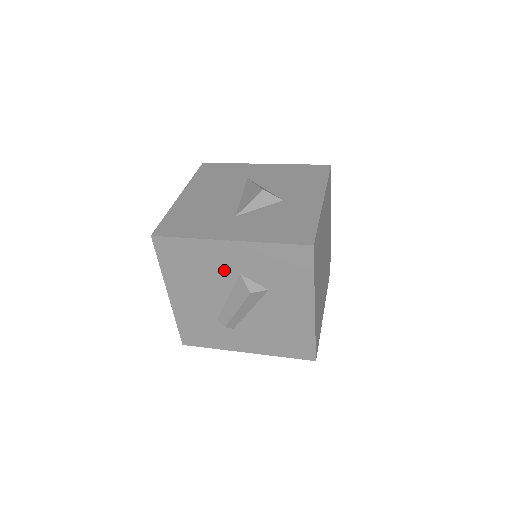
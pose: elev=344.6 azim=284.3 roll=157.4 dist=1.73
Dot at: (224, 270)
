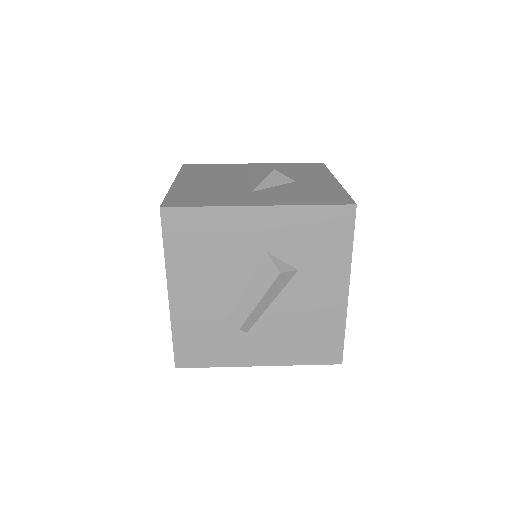
Dot at: (247, 248)
